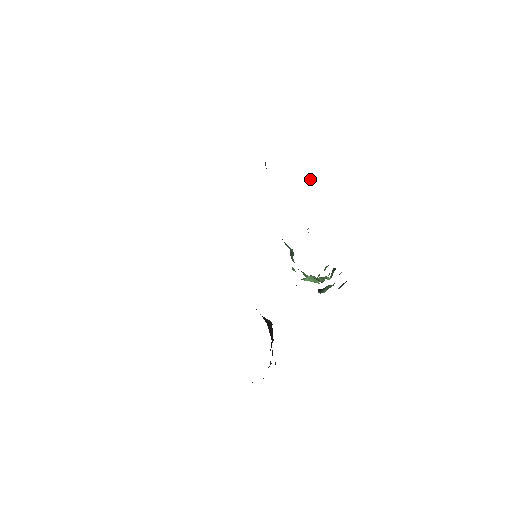
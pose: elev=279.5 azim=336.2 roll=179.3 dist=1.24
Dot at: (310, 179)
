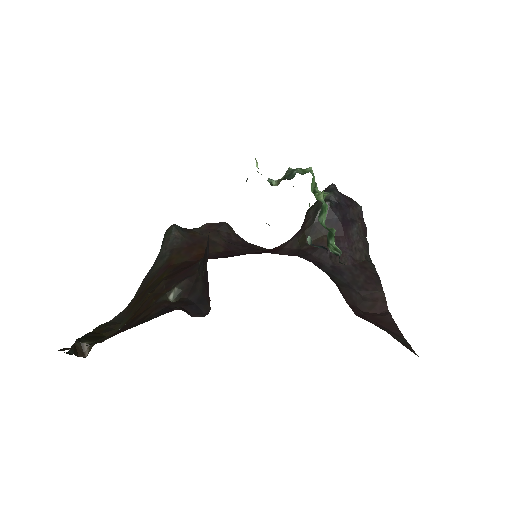
Dot at: (208, 296)
